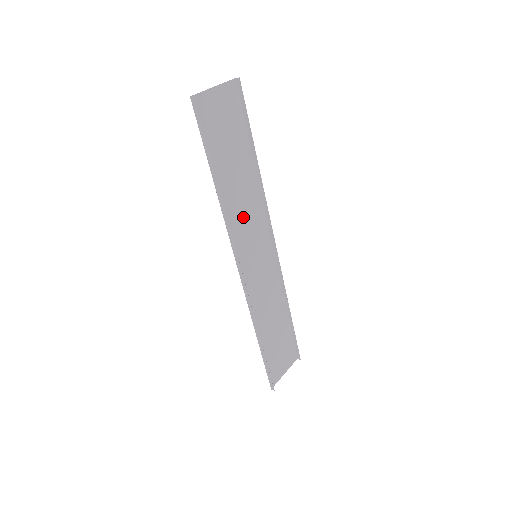
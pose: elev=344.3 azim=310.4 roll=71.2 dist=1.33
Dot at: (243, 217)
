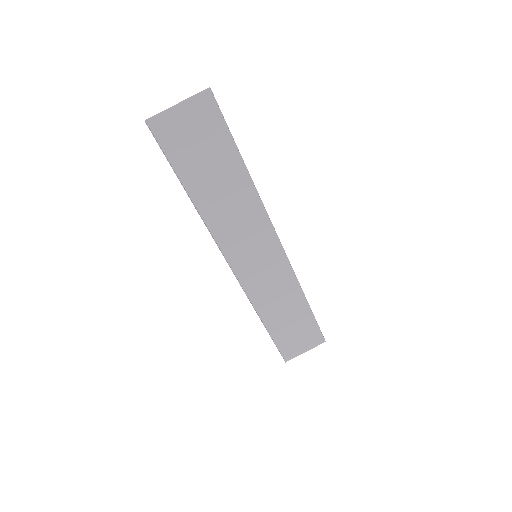
Dot at: (234, 222)
